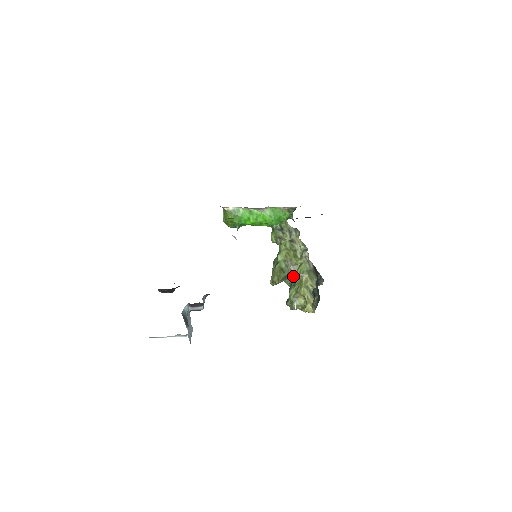
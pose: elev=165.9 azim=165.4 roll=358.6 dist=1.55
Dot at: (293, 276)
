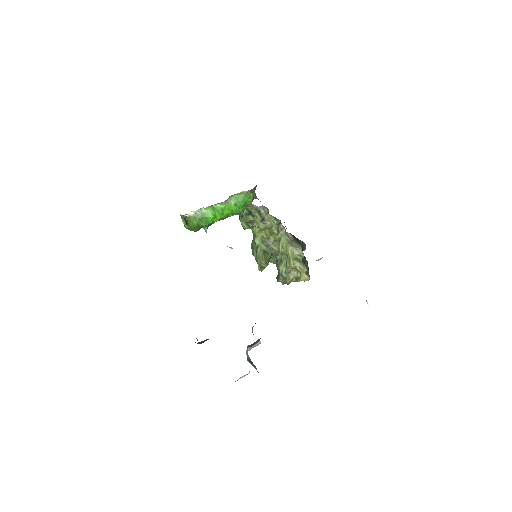
Dot at: (277, 253)
